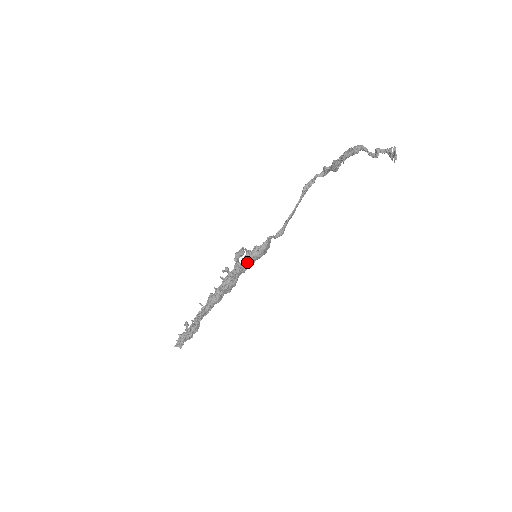
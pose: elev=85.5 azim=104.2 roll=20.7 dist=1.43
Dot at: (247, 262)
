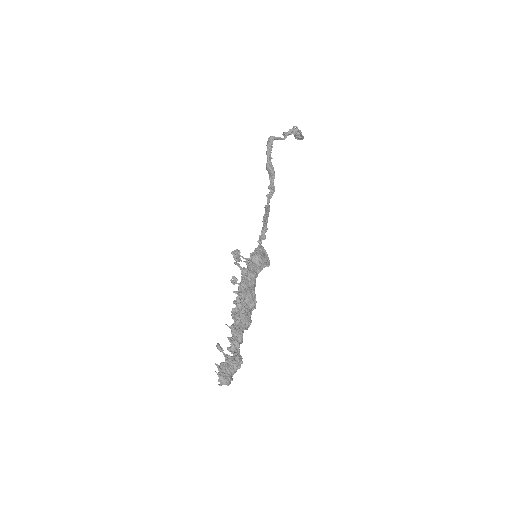
Dot at: (251, 265)
